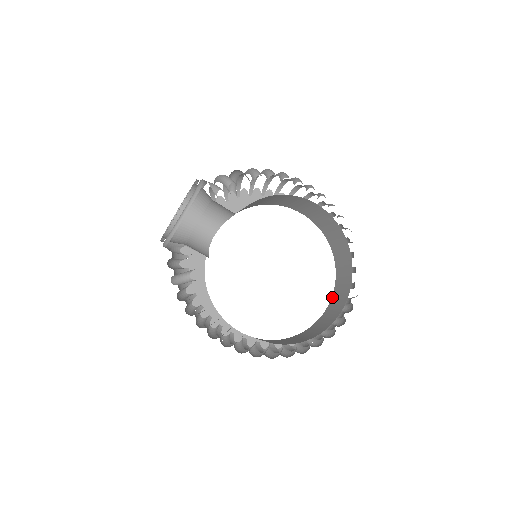
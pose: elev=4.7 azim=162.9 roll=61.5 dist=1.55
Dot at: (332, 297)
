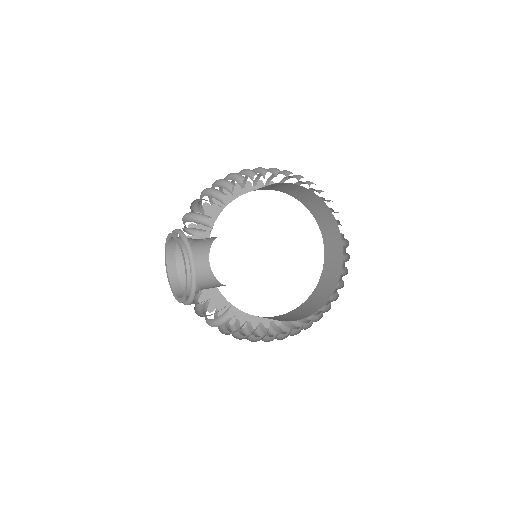
Dot at: (323, 239)
